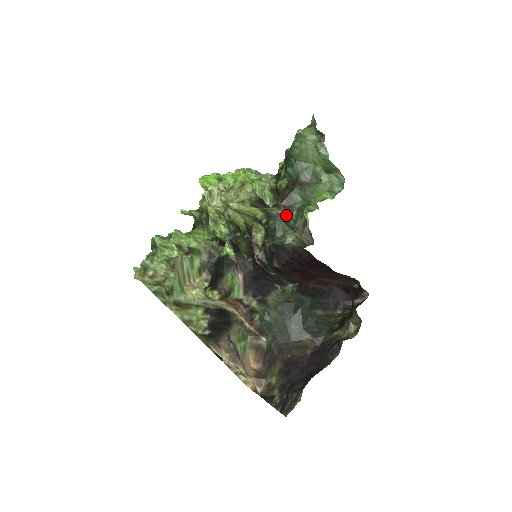
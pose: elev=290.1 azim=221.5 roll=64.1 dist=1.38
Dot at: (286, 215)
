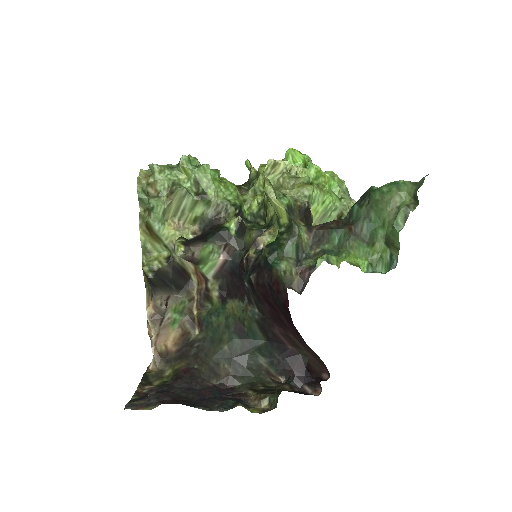
Dot at: (307, 244)
